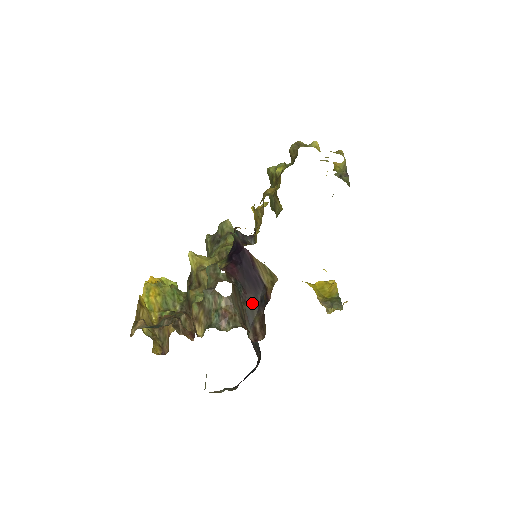
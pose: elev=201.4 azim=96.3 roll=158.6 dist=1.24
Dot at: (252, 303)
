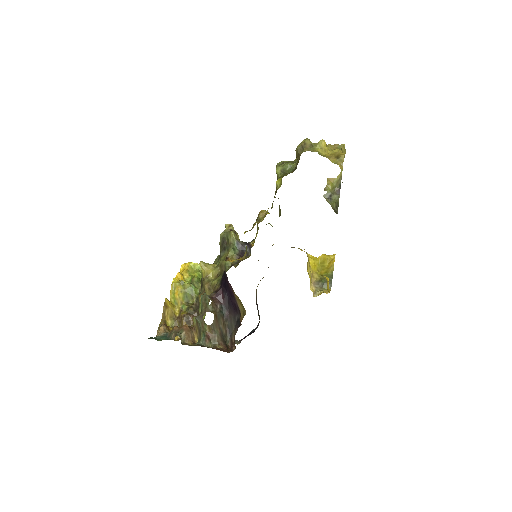
Dot at: (232, 321)
